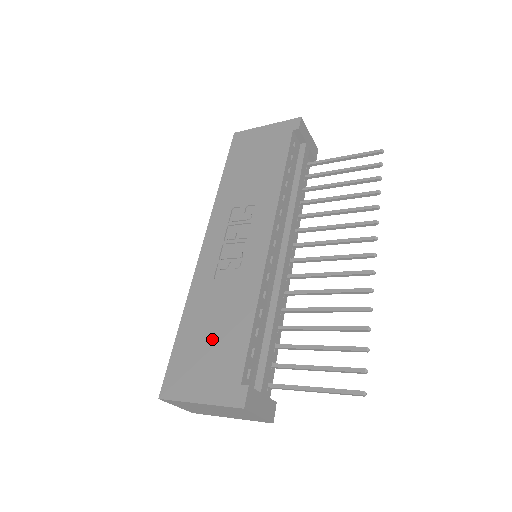
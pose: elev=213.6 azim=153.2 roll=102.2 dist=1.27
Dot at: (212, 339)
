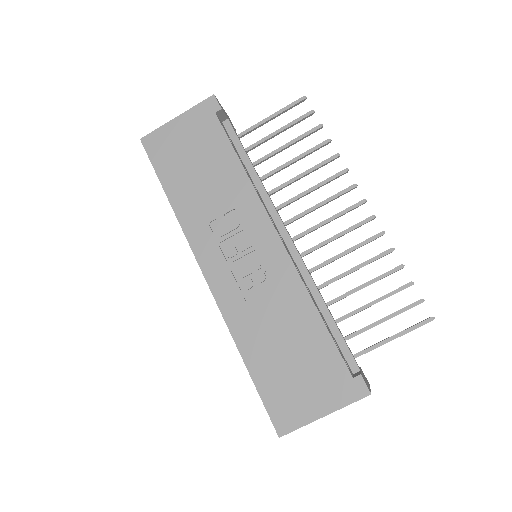
Dot at: (292, 357)
